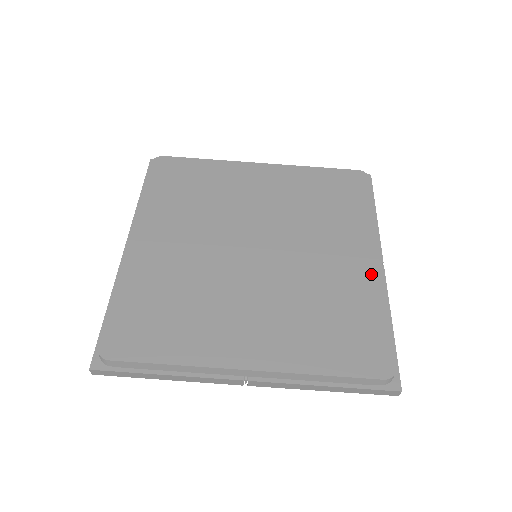
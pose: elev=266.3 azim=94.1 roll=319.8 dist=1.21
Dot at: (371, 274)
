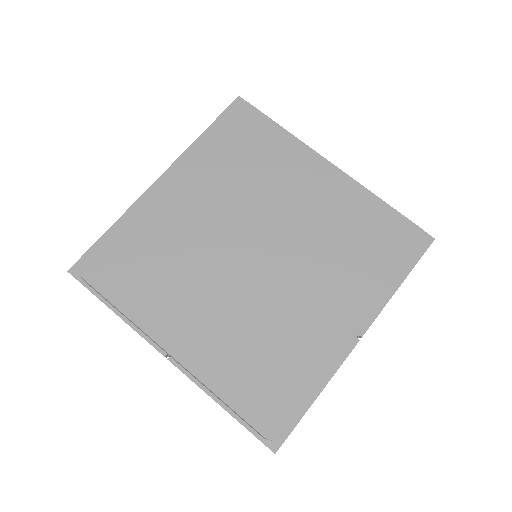
Dot at: (335, 343)
